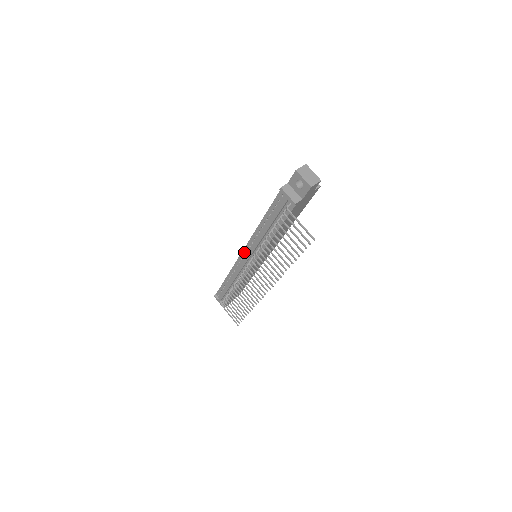
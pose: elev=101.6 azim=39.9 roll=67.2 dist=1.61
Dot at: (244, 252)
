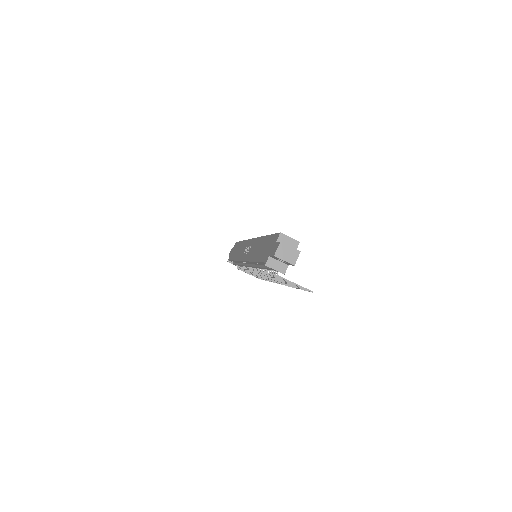
Dot at: occluded
